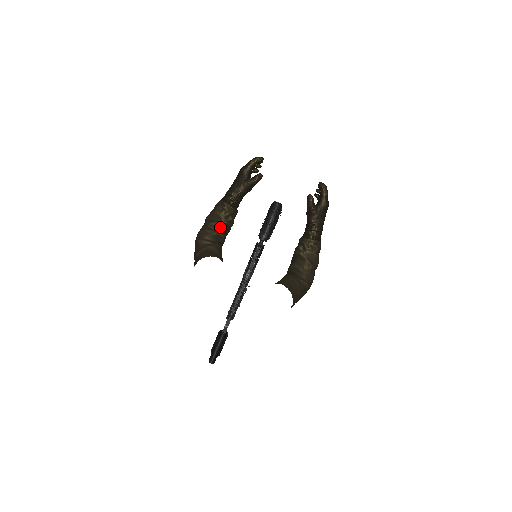
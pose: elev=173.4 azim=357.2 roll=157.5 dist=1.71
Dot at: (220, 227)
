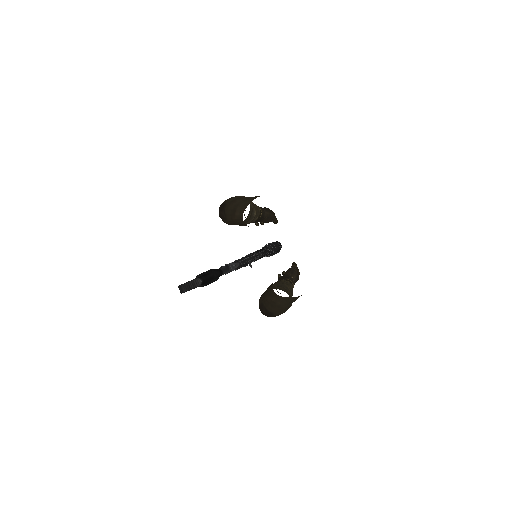
Dot at: (252, 211)
